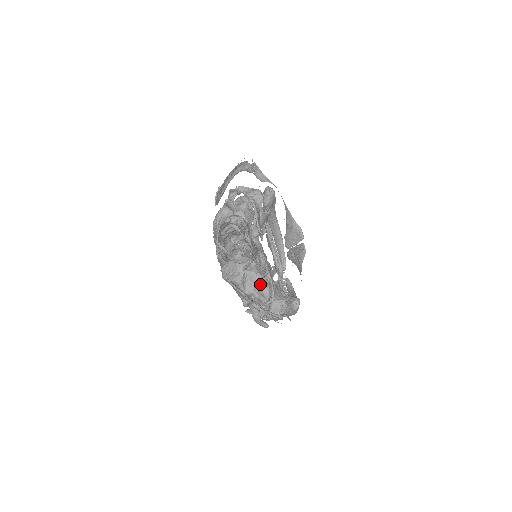
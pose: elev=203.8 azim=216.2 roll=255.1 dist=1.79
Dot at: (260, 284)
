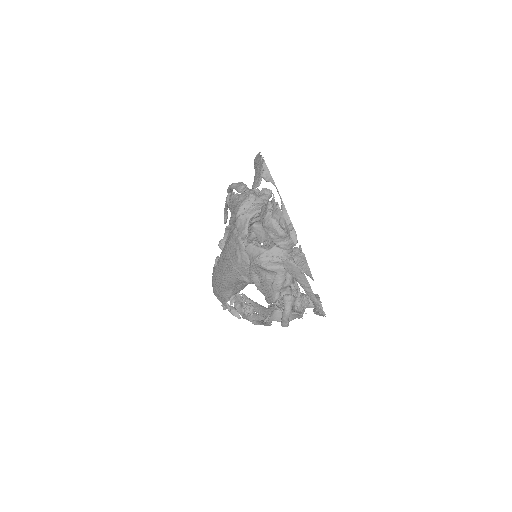
Dot at: occluded
